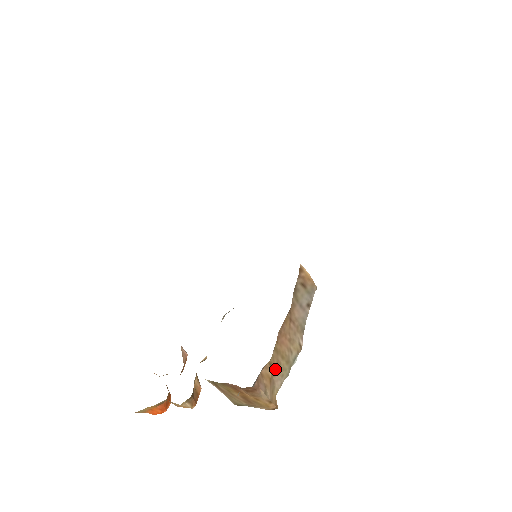
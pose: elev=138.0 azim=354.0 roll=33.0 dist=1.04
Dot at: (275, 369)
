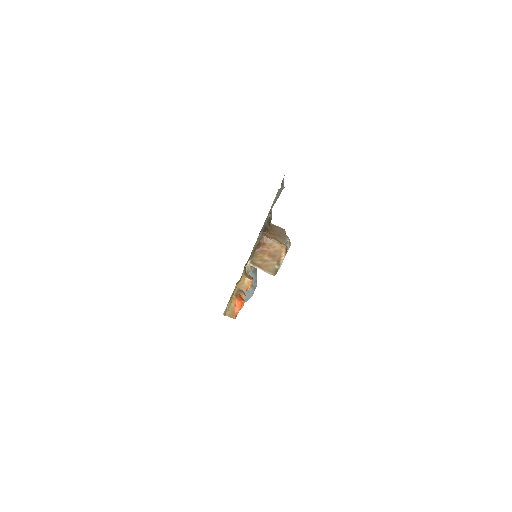
Dot at: (275, 237)
